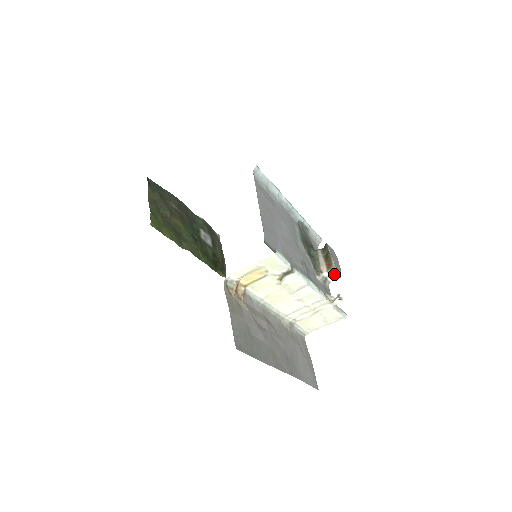
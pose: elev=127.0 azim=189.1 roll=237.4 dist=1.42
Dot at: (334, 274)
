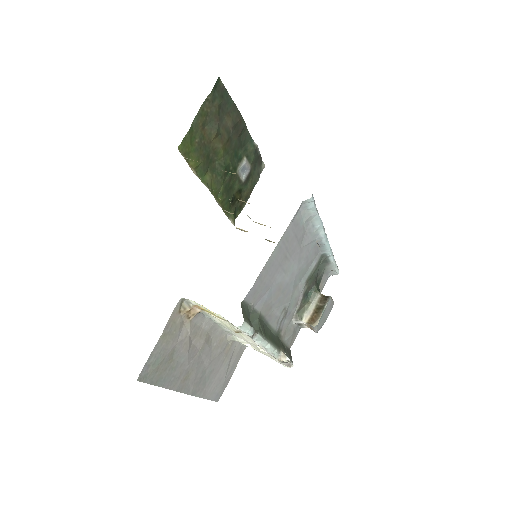
Dot at: (312, 328)
